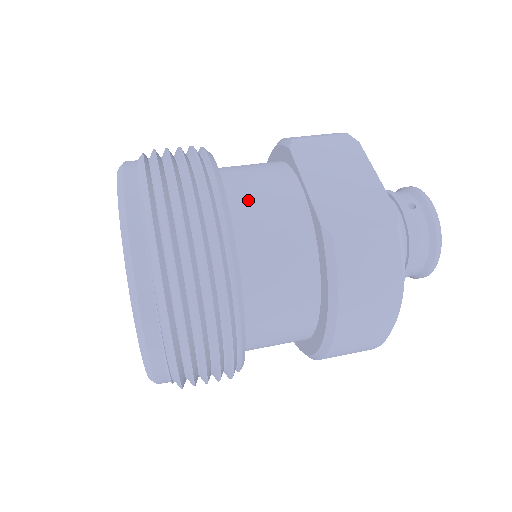
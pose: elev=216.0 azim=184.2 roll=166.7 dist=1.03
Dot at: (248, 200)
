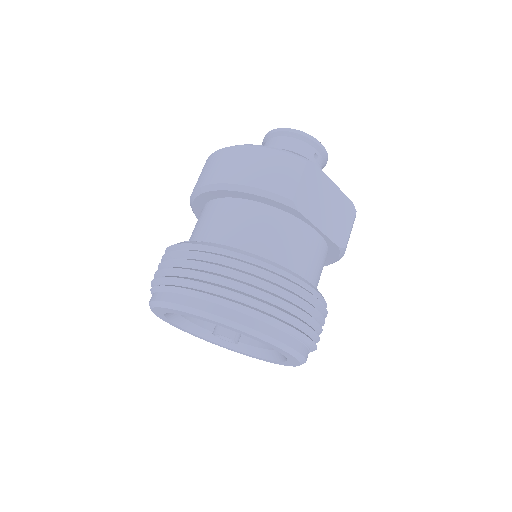
Dot at: (307, 268)
